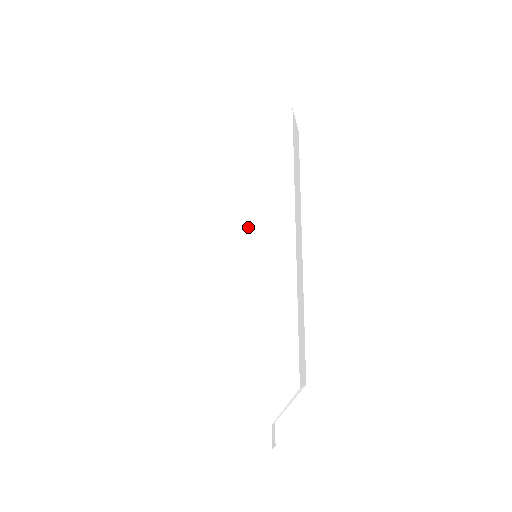
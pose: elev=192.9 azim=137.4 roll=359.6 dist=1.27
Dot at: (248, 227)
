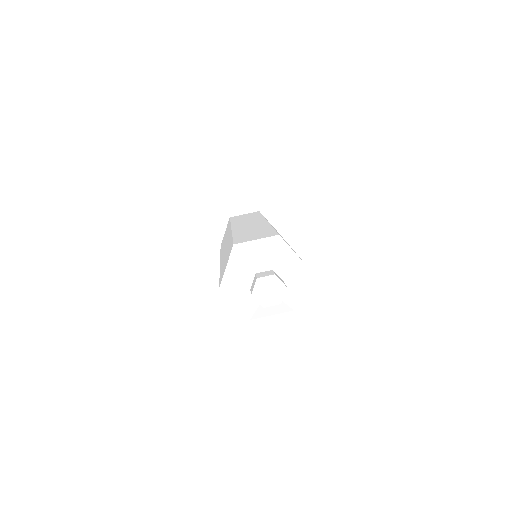
Dot at: occluded
